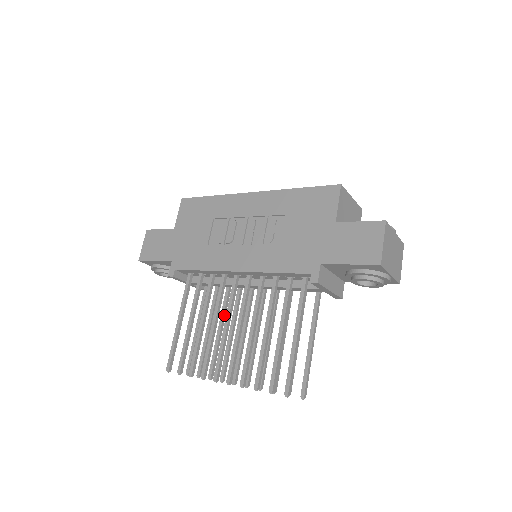
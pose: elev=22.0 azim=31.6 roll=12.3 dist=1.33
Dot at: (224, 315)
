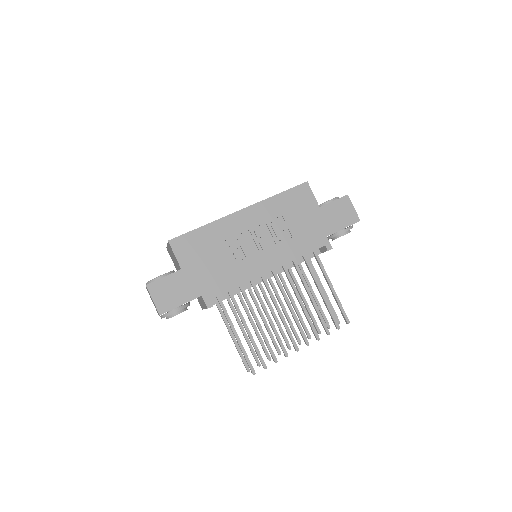
Dot at: occluded
